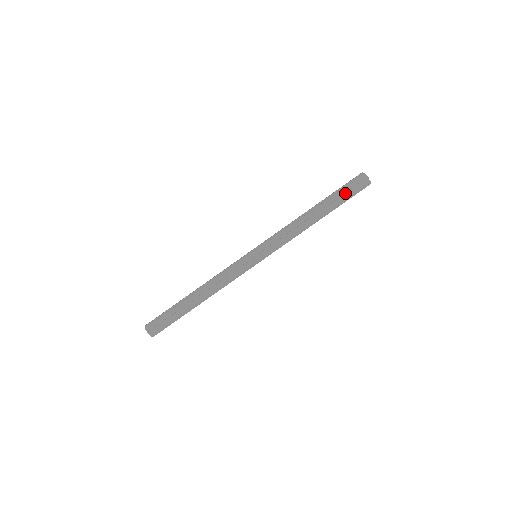
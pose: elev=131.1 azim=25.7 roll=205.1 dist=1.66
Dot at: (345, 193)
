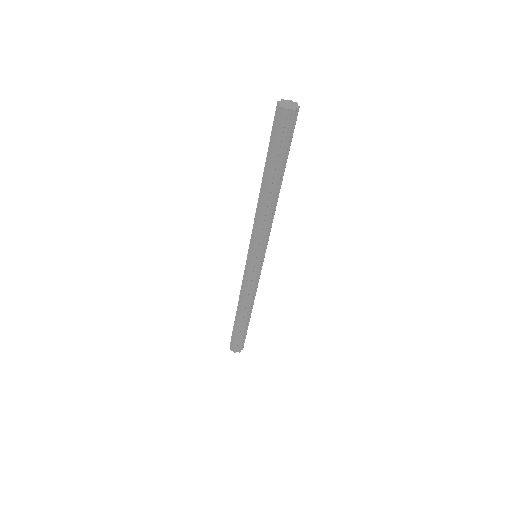
Dot at: (270, 143)
